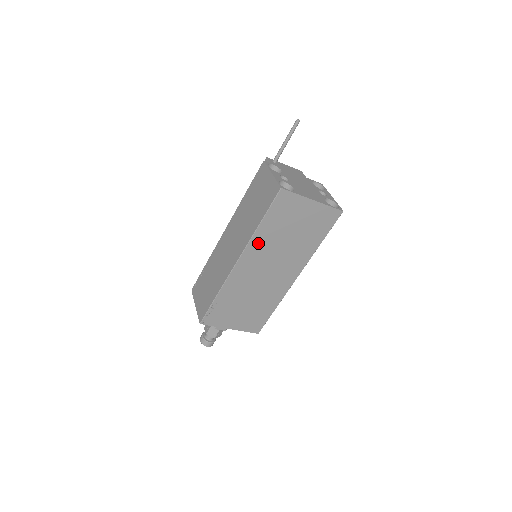
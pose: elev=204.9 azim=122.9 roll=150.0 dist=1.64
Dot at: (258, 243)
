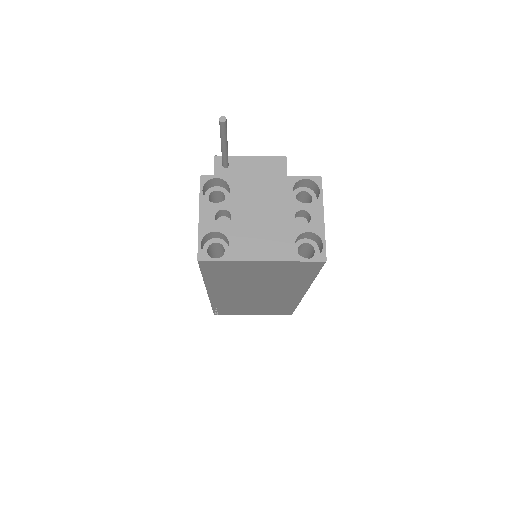
Dot at: (219, 286)
